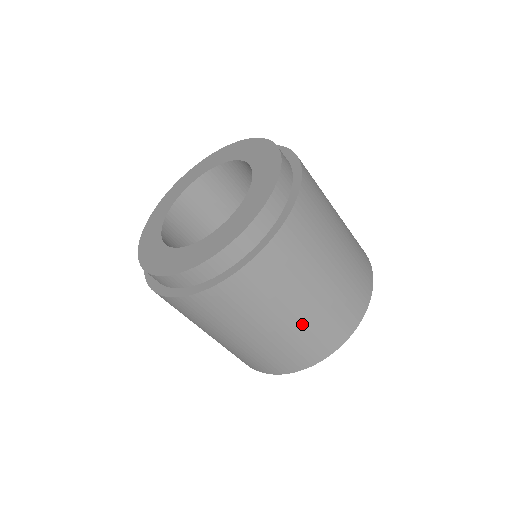
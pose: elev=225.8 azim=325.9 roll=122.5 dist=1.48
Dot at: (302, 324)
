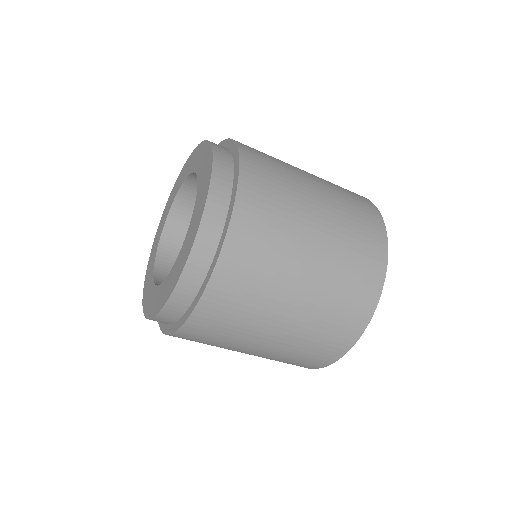
Dot at: (314, 305)
